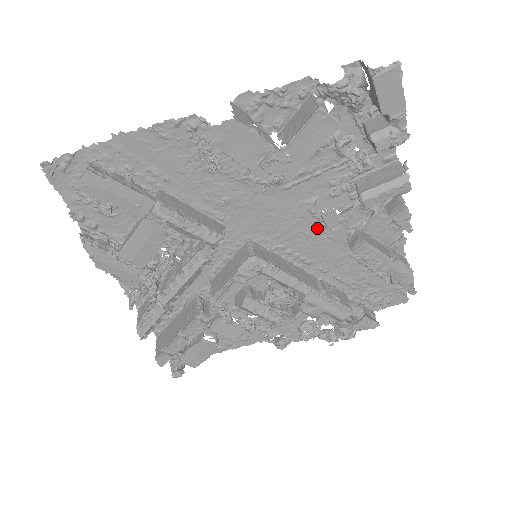
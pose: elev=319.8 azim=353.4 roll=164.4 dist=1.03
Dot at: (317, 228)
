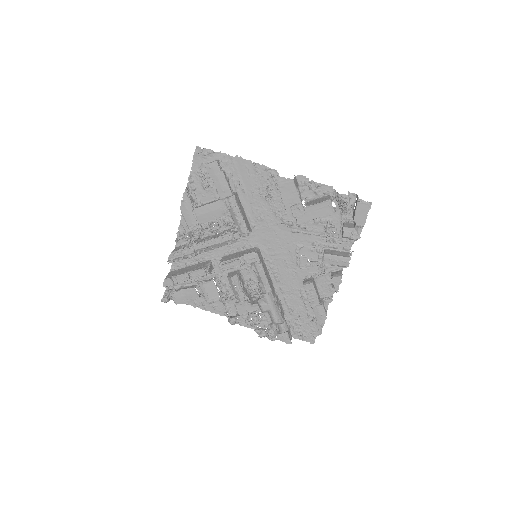
Dot at: (293, 263)
